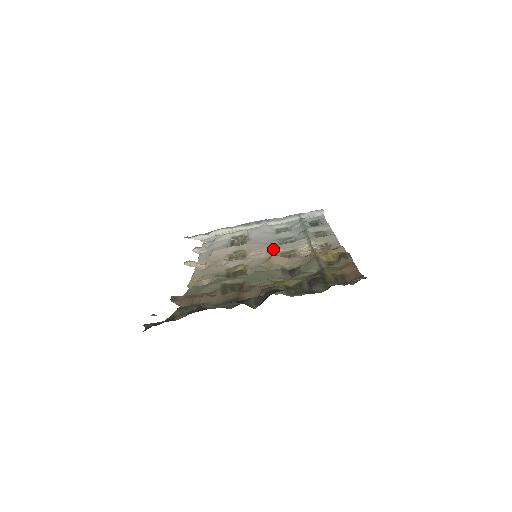
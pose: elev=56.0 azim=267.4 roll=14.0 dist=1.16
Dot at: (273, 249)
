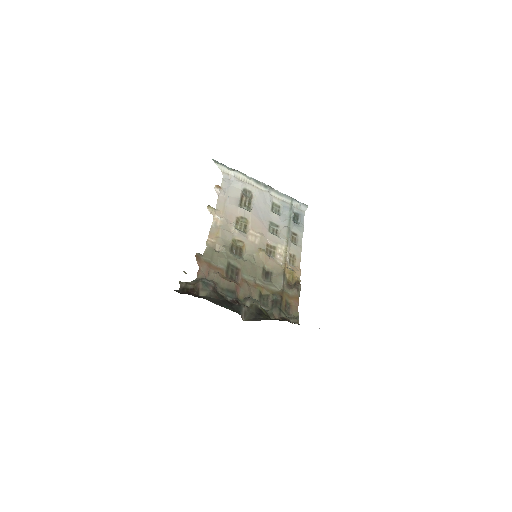
Dot at: (264, 235)
